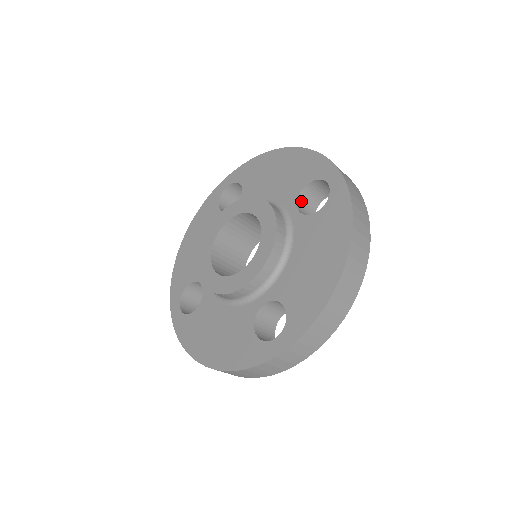
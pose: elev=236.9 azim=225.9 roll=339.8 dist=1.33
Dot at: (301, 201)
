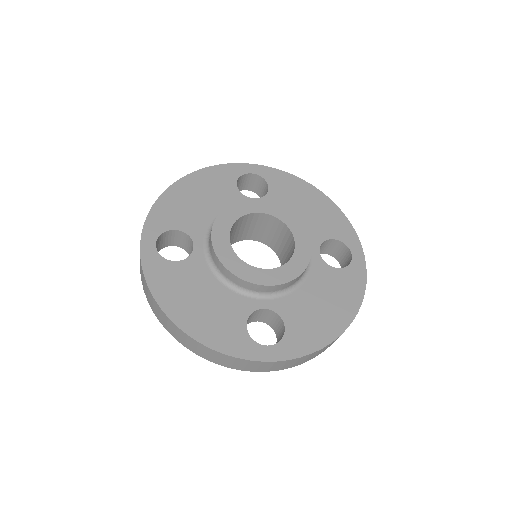
Dot at: (320, 246)
